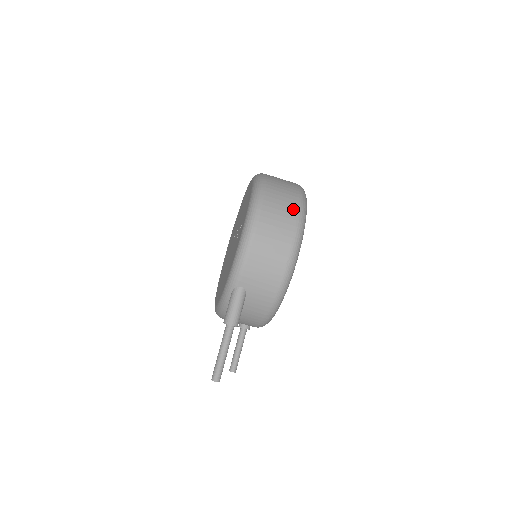
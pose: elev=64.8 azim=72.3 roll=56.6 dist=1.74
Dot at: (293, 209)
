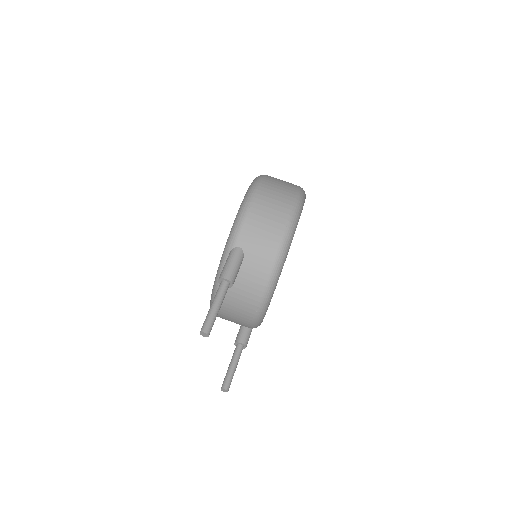
Dot at: (292, 188)
